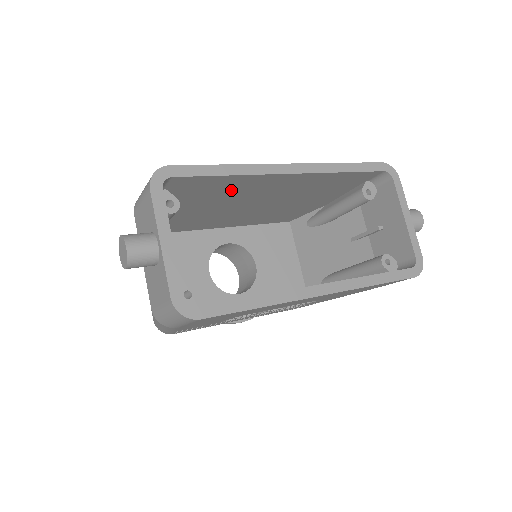
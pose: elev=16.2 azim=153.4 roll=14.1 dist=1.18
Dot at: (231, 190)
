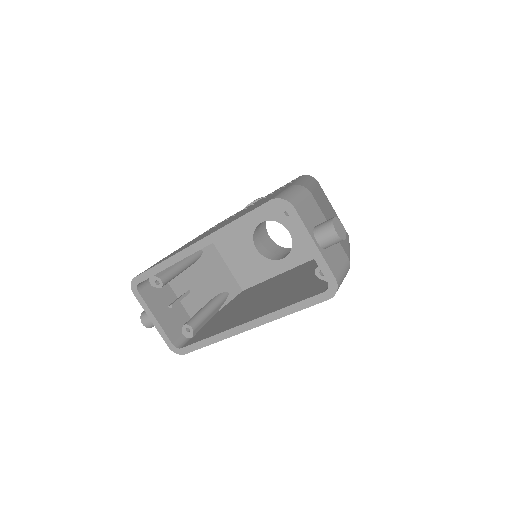
Dot at: occluded
